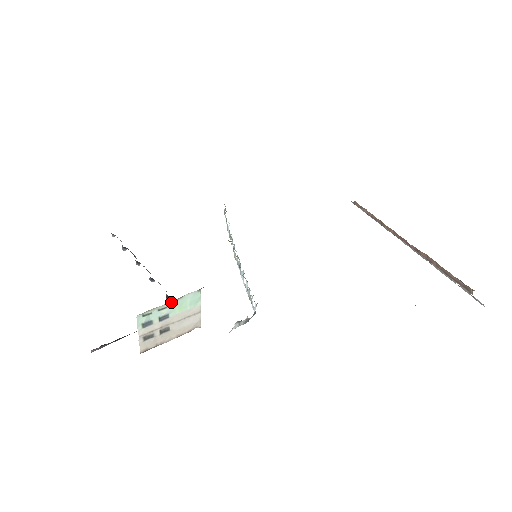
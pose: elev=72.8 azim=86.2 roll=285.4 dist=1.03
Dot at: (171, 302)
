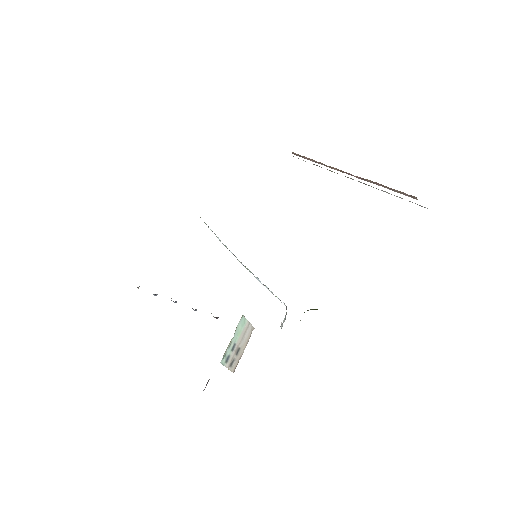
Dot at: (232, 338)
